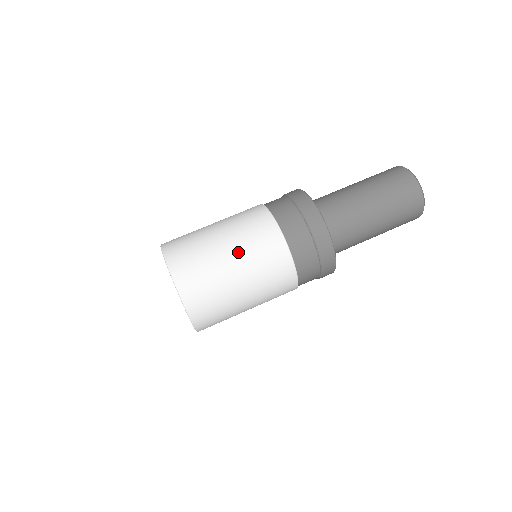
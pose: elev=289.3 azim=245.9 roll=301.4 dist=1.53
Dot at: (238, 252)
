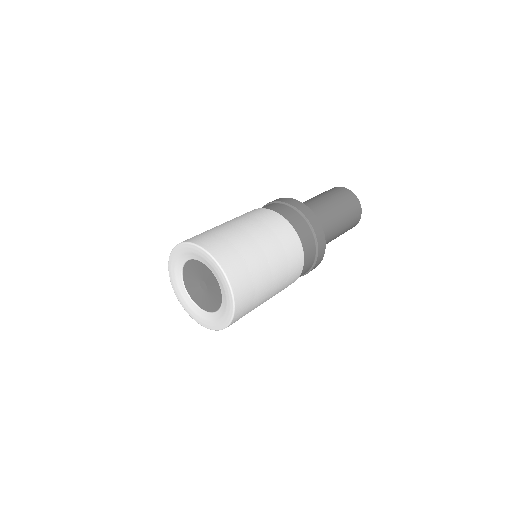
Dot at: (275, 258)
